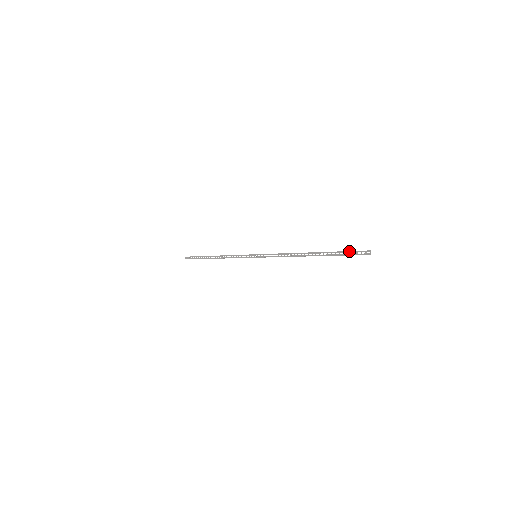
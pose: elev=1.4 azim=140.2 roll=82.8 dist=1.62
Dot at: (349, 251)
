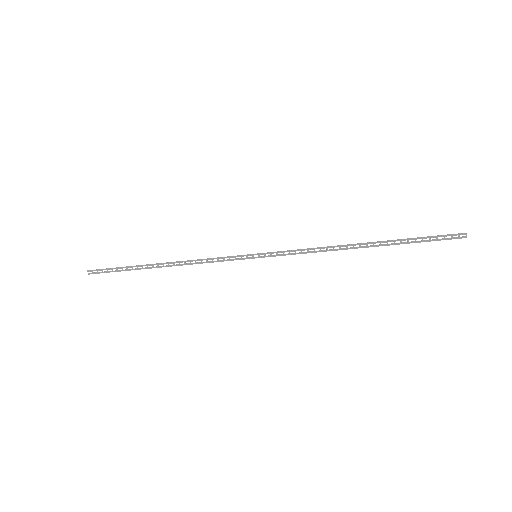
Dot at: (432, 236)
